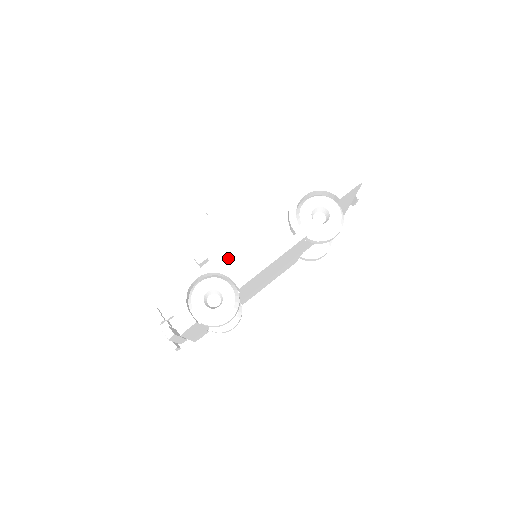
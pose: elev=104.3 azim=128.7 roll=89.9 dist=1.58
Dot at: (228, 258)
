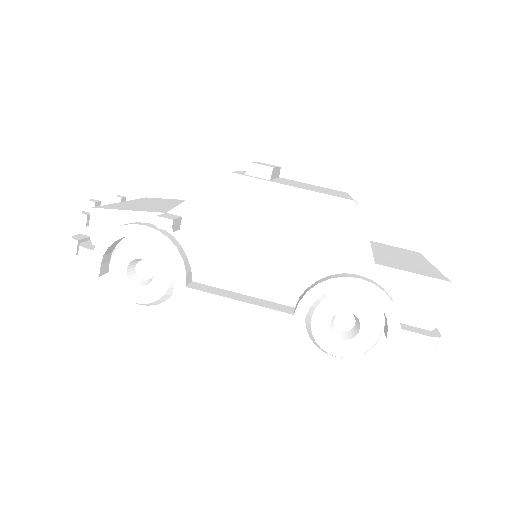
Dot at: (202, 250)
